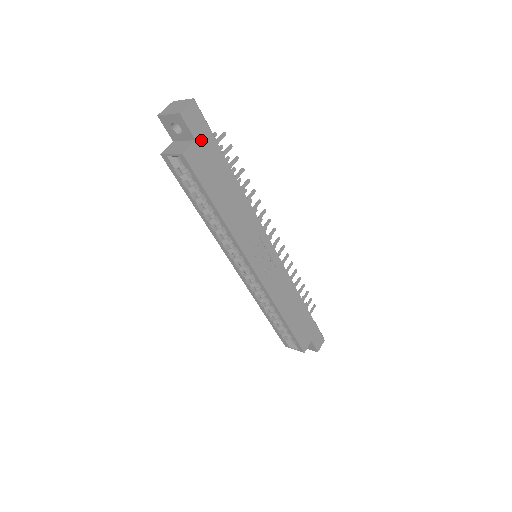
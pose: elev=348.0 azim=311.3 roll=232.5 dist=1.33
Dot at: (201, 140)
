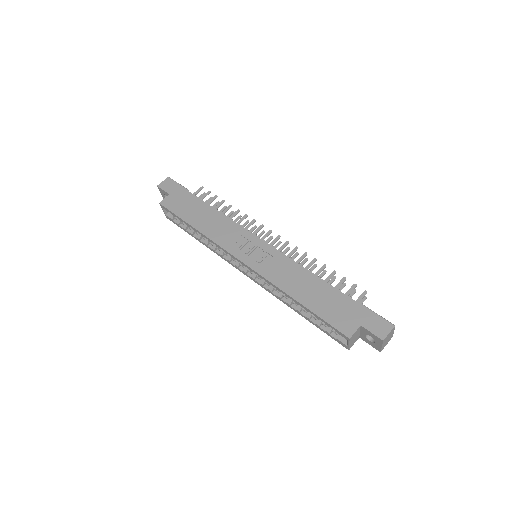
Dot at: (174, 193)
